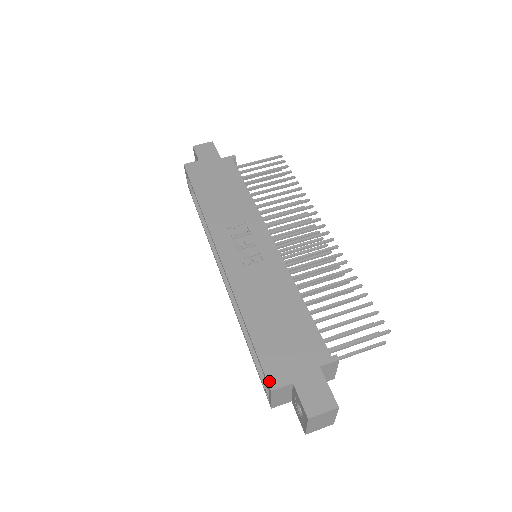
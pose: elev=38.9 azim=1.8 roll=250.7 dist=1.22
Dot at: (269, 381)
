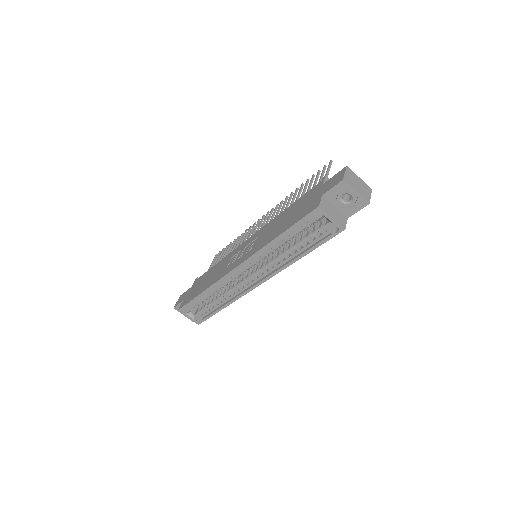
Dot at: (313, 209)
